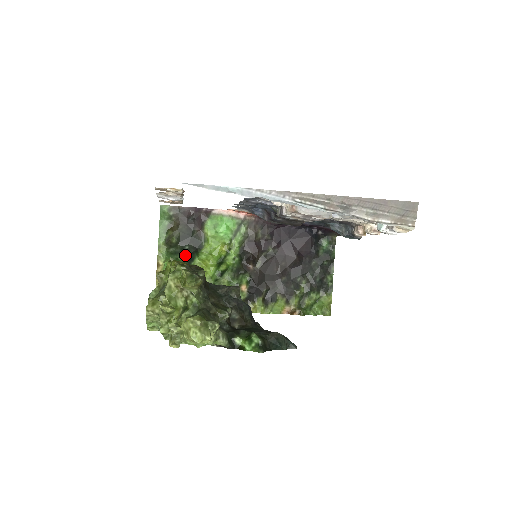
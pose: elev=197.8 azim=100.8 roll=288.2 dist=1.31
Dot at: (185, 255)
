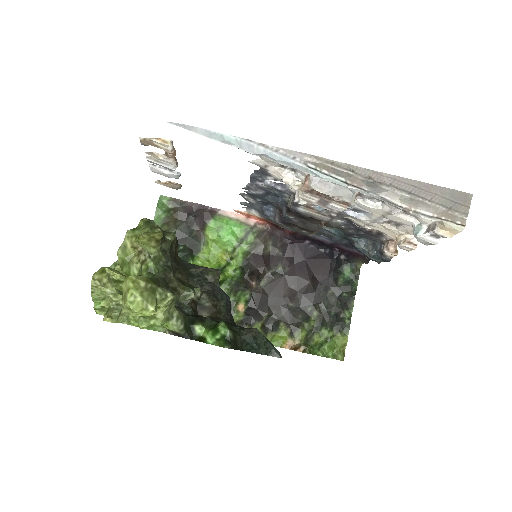
Dot at: occluded
